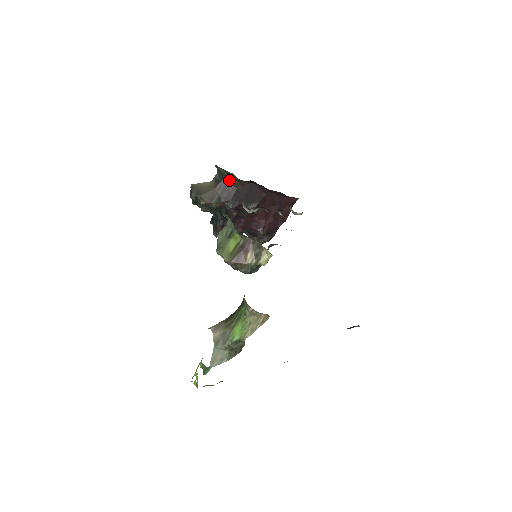
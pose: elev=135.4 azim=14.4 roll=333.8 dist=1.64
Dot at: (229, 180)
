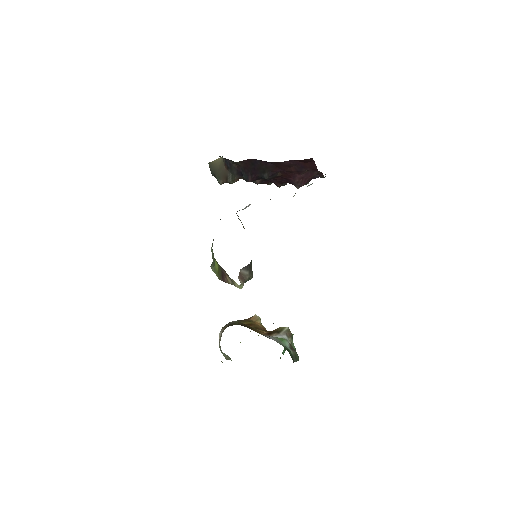
Dot at: (229, 160)
